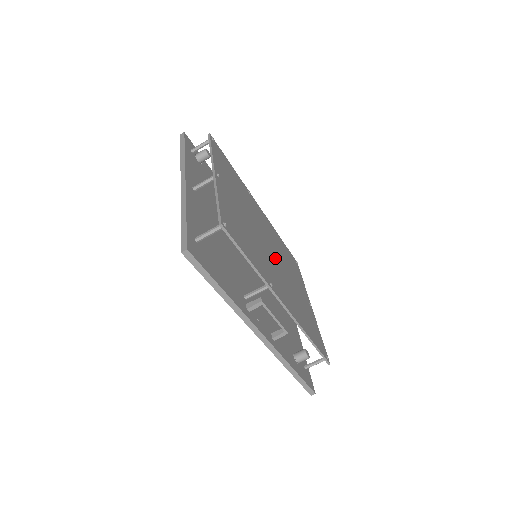
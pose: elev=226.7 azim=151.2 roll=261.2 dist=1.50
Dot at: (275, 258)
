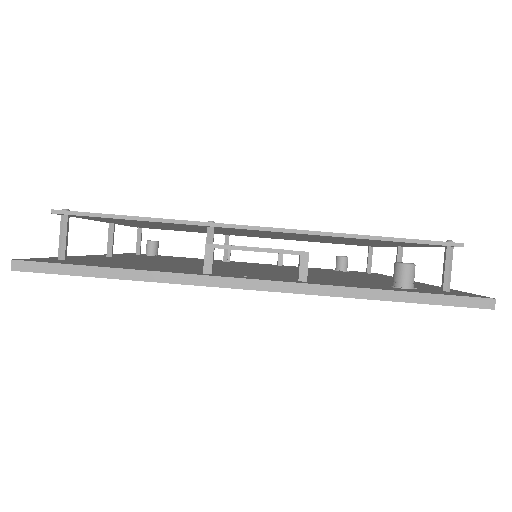
Dot at: occluded
